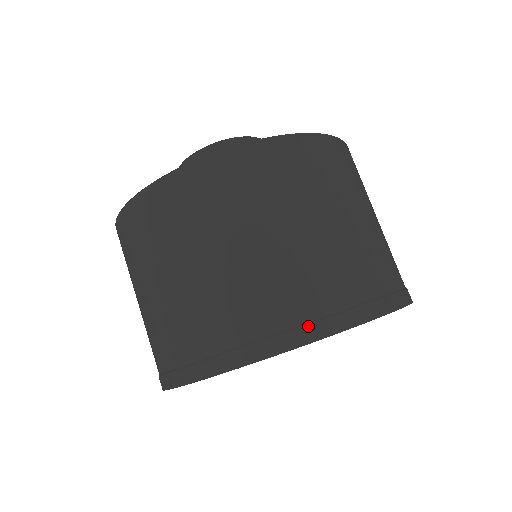
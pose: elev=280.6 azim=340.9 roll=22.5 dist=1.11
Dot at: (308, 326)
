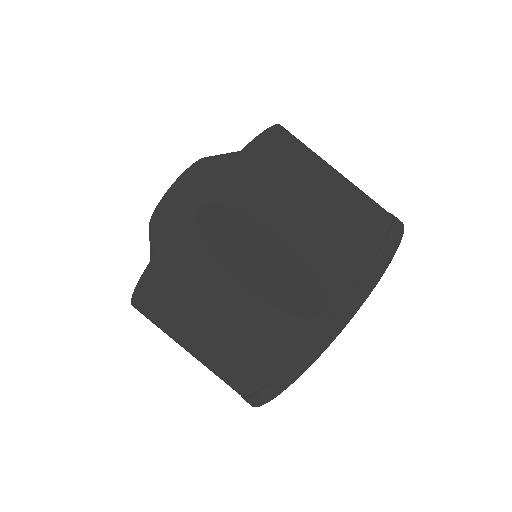
Dot at: (394, 221)
